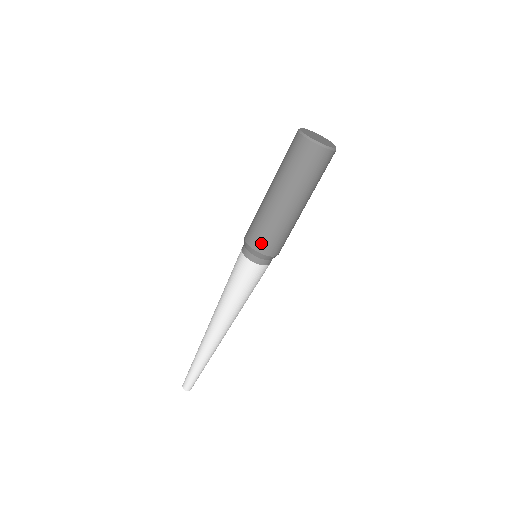
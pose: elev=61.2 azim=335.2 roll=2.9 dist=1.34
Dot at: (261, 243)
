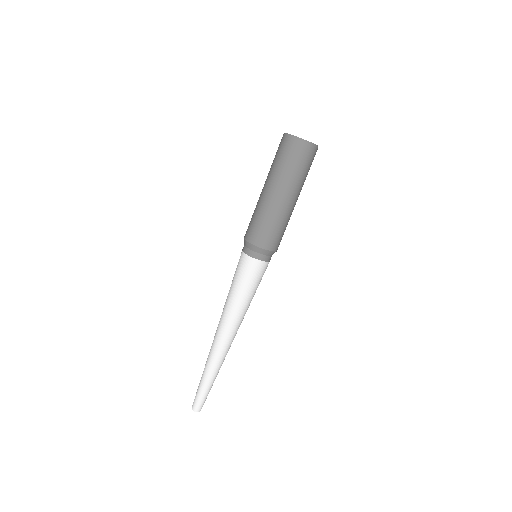
Dot at: (248, 231)
